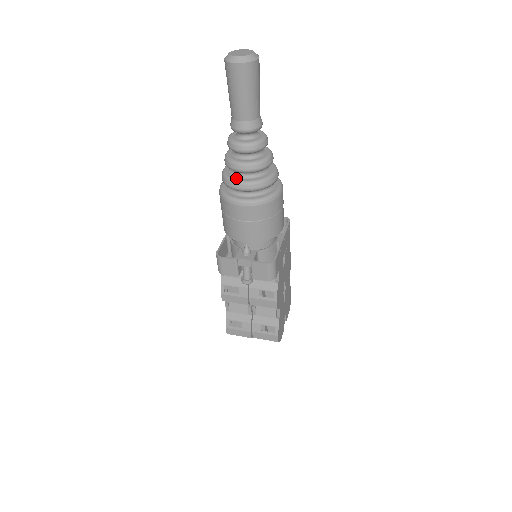
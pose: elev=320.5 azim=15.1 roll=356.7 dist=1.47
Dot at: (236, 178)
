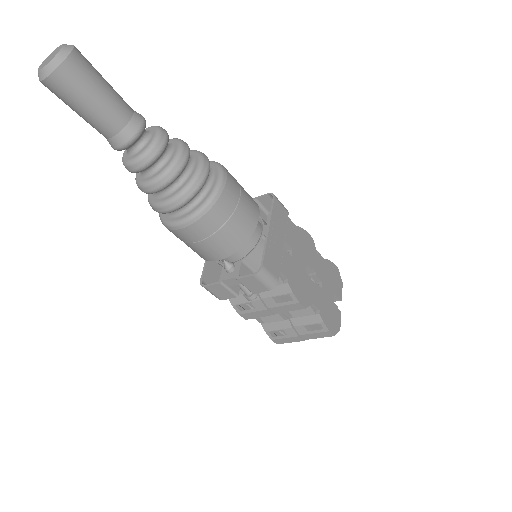
Dot at: (158, 200)
